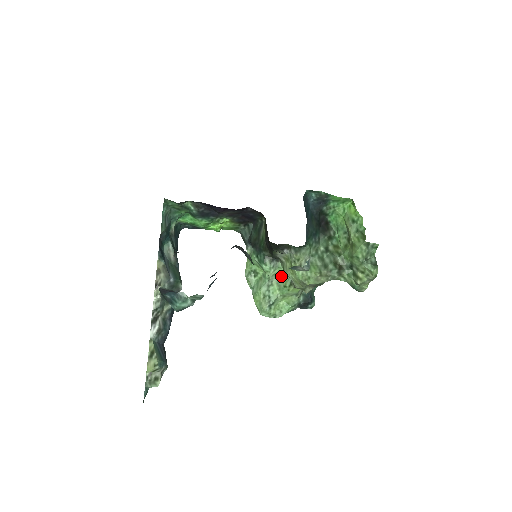
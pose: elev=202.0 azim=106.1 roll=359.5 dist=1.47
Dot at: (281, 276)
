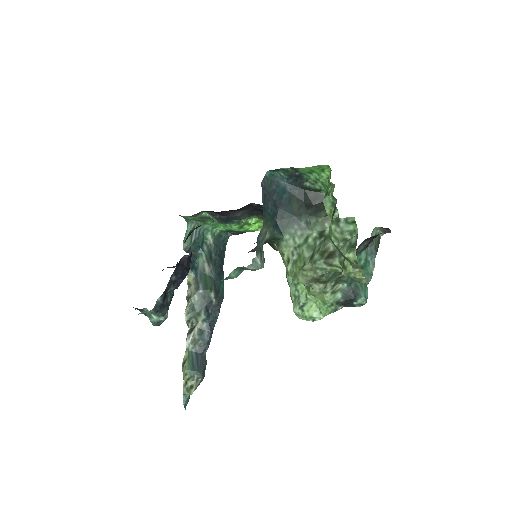
Dot at: occluded
